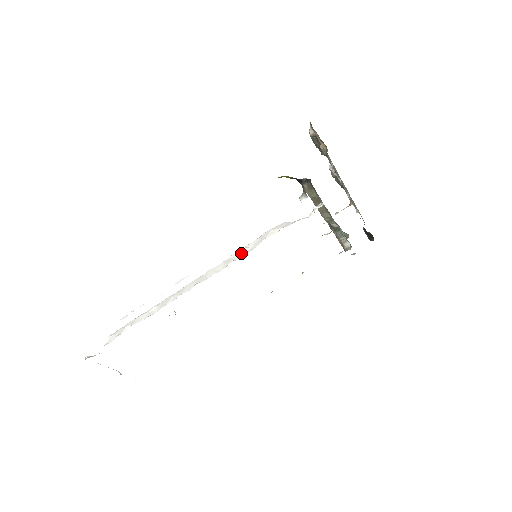
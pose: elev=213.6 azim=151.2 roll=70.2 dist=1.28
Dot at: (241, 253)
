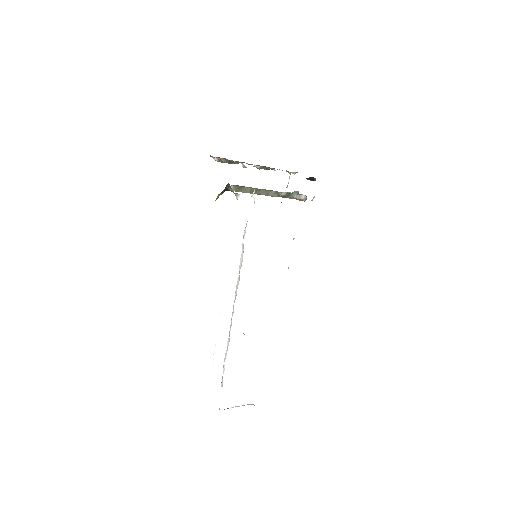
Dot at: (241, 262)
